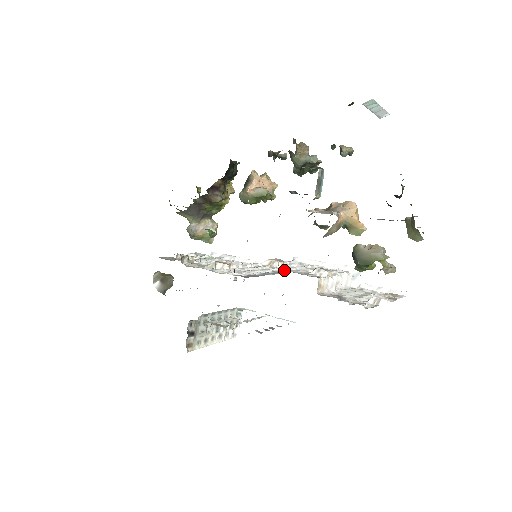
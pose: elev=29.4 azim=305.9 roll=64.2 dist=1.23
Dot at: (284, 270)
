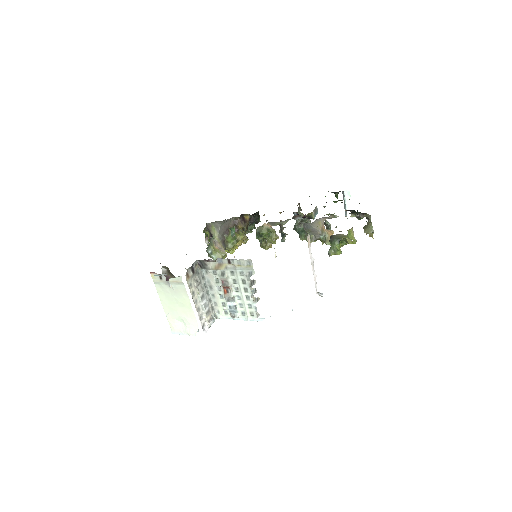
Dot at: occluded
